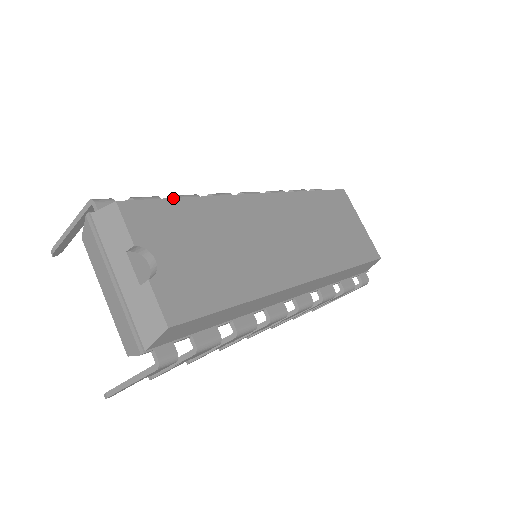
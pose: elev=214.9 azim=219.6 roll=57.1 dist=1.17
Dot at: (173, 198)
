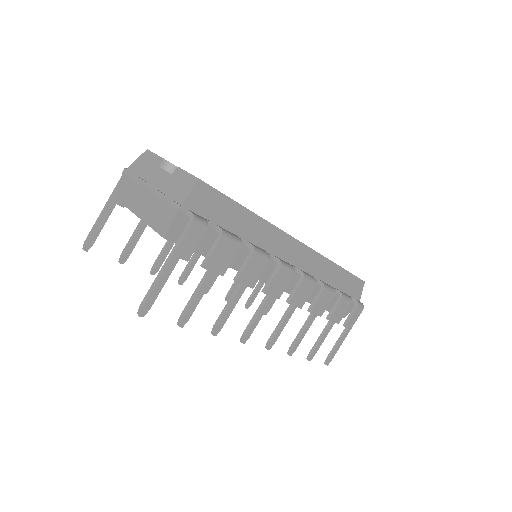
Dot at: occluded
